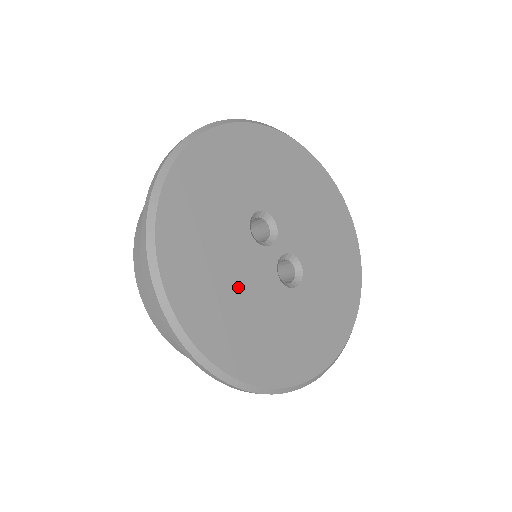
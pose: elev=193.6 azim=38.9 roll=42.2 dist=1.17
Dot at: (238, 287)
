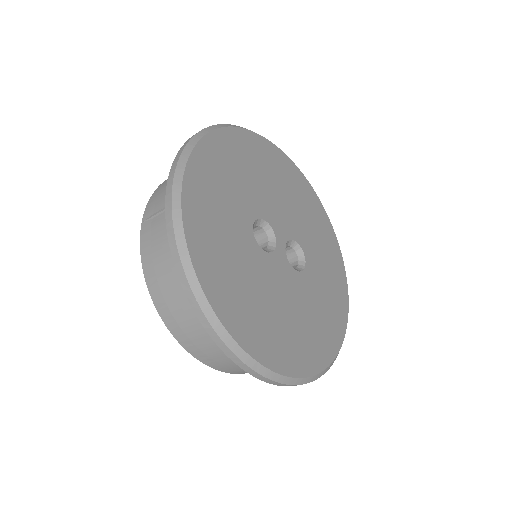
Dot at: (281, 303)
